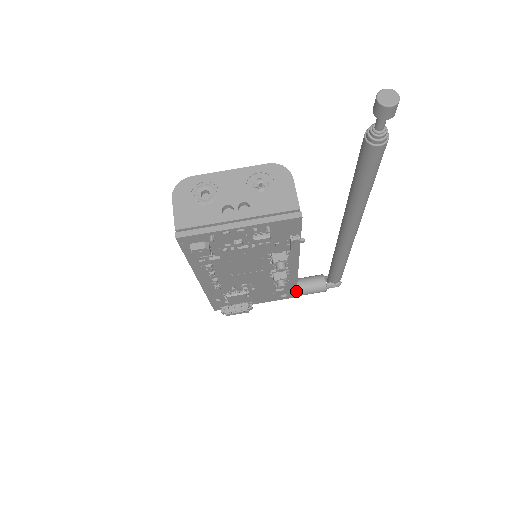
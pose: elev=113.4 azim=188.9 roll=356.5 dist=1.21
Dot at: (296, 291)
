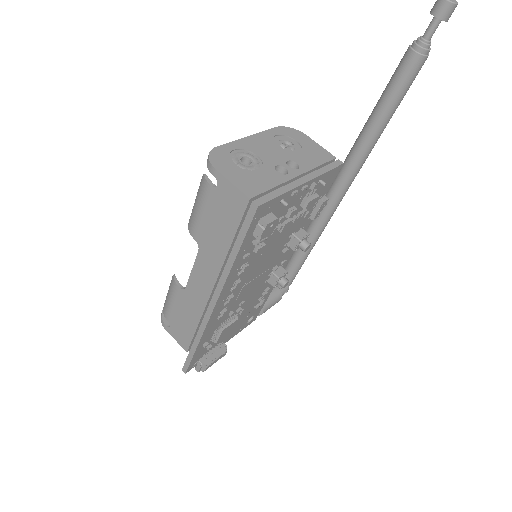
Dot at: (262, 308)
